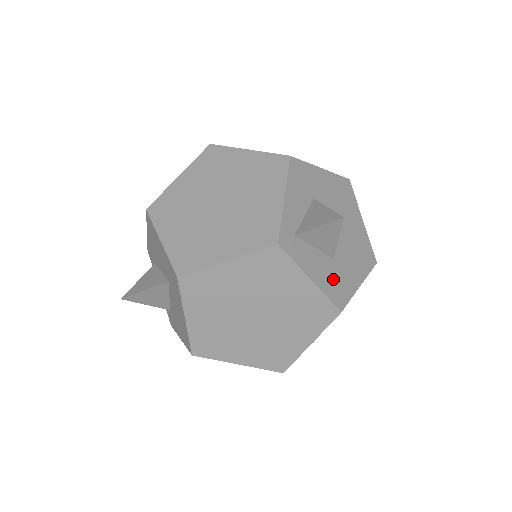
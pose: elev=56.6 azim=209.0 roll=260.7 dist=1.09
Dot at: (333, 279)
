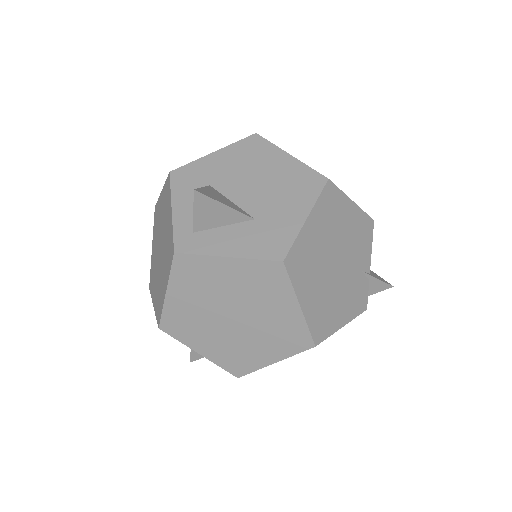
Dot at: (260, 237)
